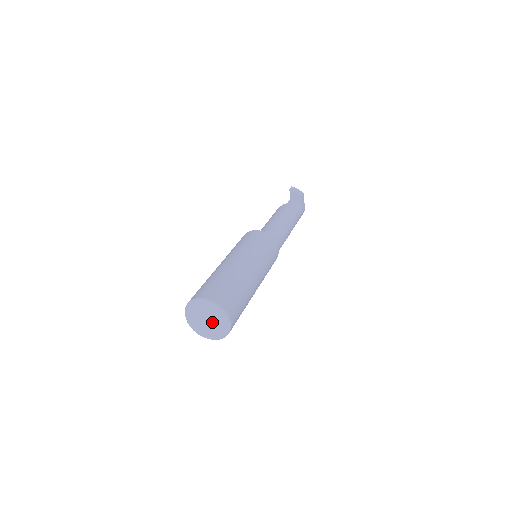
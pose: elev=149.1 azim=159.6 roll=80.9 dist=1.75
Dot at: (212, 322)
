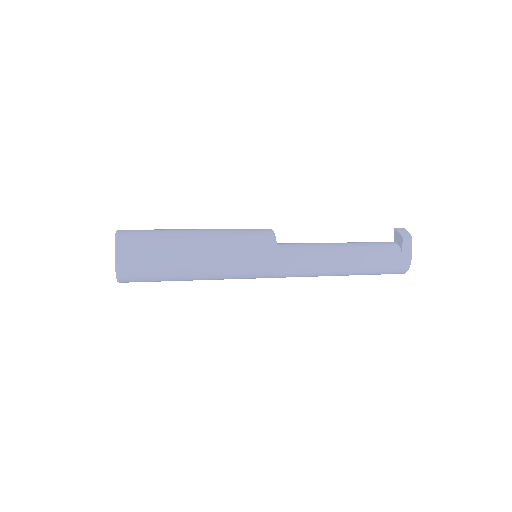
Dot at: occluded
